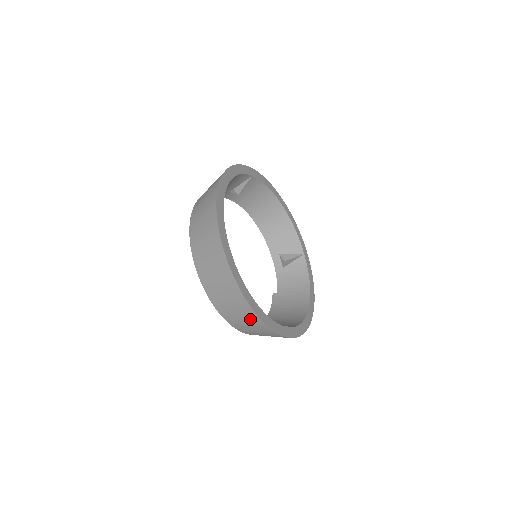
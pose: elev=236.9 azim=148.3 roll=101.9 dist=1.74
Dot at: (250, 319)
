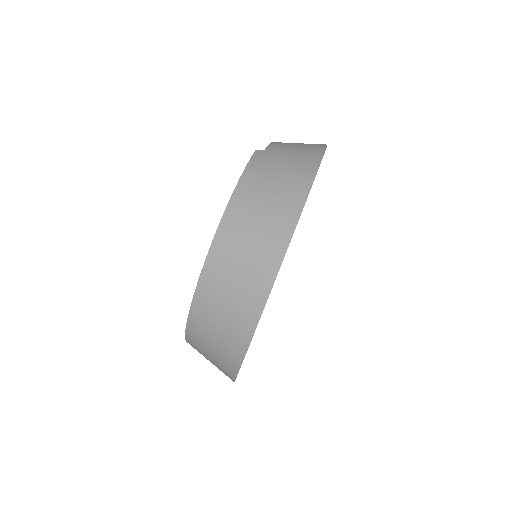
Dot at: (223, 361)
